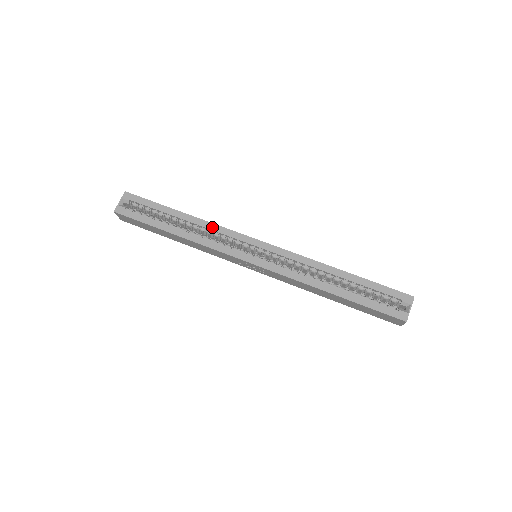
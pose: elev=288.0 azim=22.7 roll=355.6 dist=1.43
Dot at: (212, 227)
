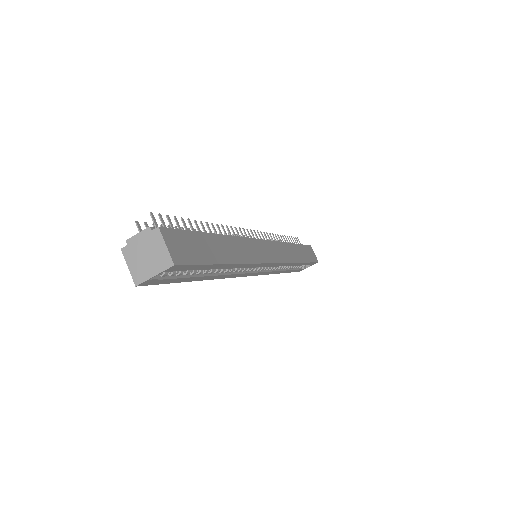
Dot at: (248, 266)
